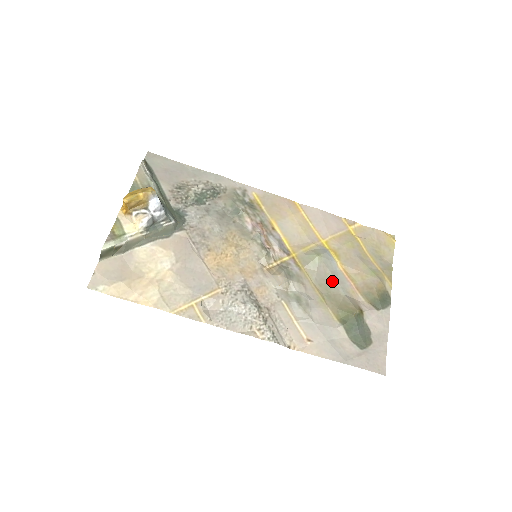
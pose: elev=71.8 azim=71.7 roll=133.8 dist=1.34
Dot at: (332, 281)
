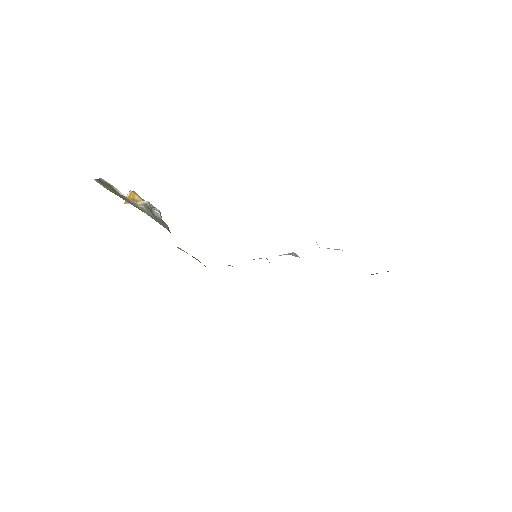
Dot at: occluded
